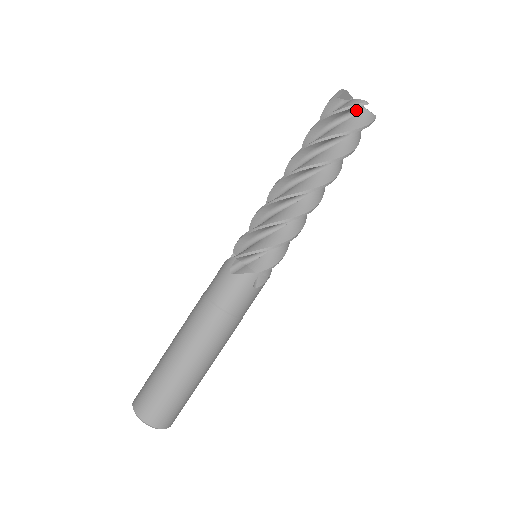
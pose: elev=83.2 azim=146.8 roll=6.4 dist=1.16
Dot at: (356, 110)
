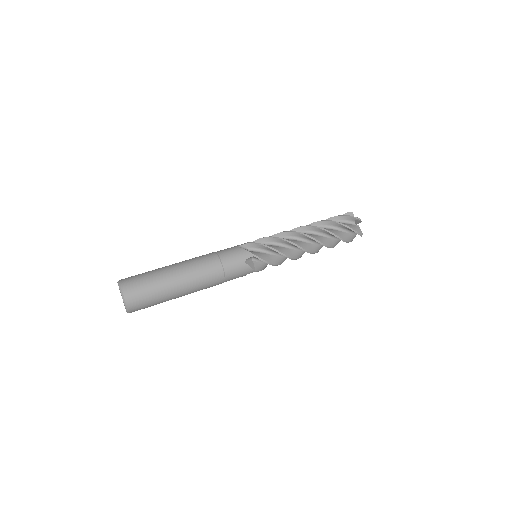
Dot at: occluded
